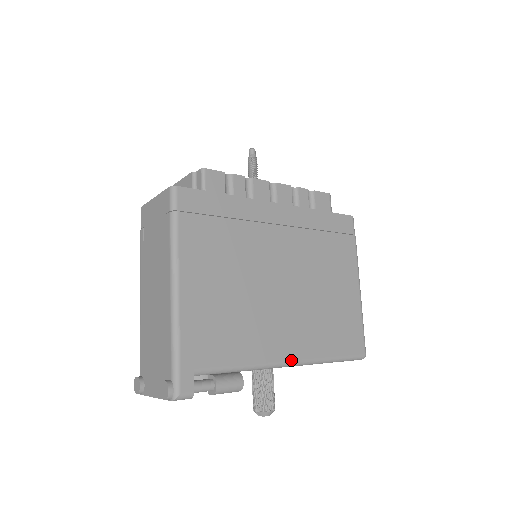
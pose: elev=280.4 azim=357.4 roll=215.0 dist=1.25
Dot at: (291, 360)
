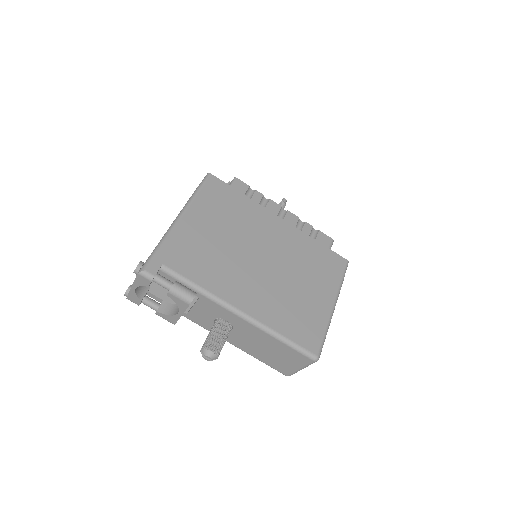
Dot at: (242, 310)
